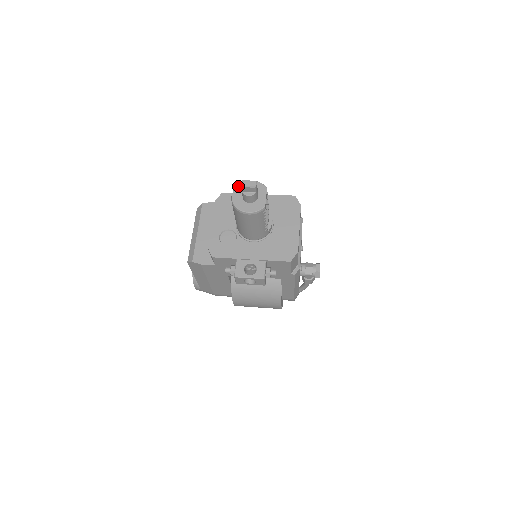
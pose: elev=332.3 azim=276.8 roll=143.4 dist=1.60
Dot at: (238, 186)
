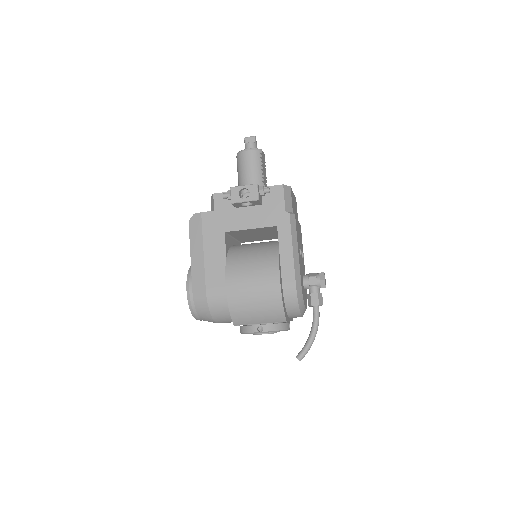
Dot at: occluded
